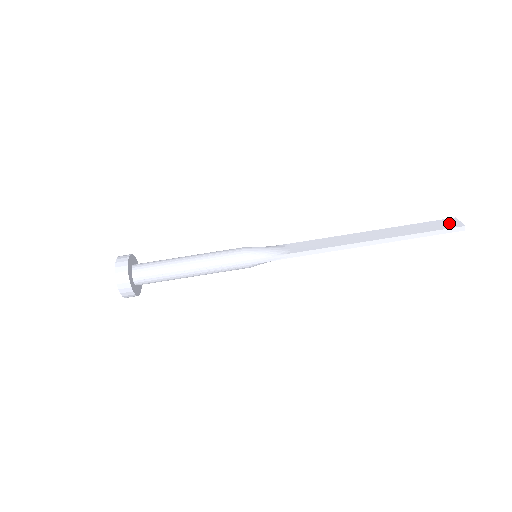
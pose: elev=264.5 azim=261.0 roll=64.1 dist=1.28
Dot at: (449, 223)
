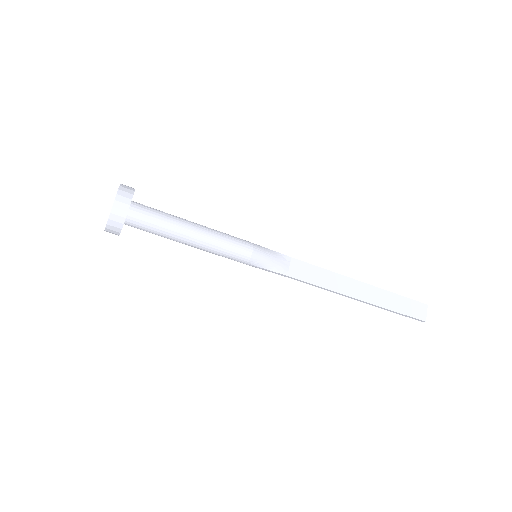
Dot at: (419, 311)
